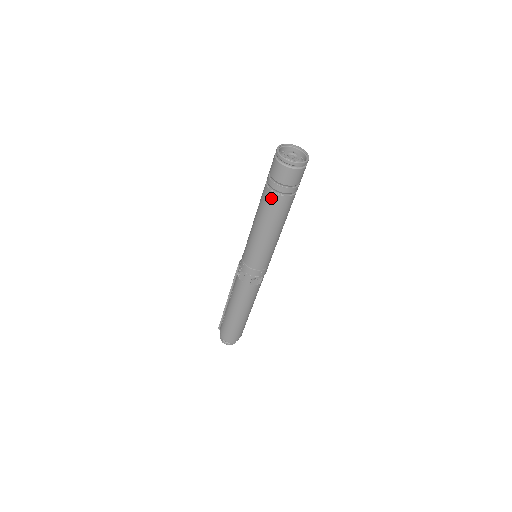
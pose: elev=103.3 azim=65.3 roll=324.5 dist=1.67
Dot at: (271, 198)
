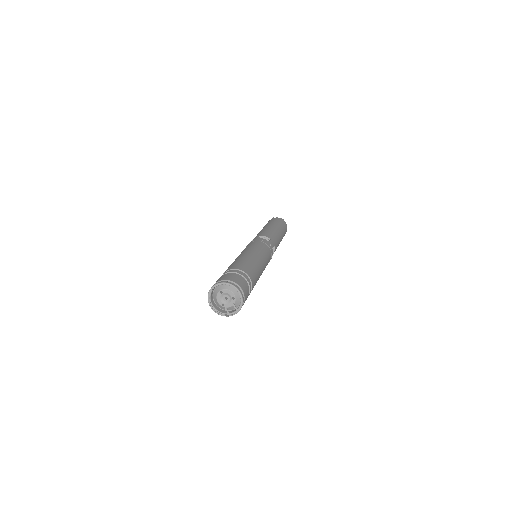
Dot at: occluded
